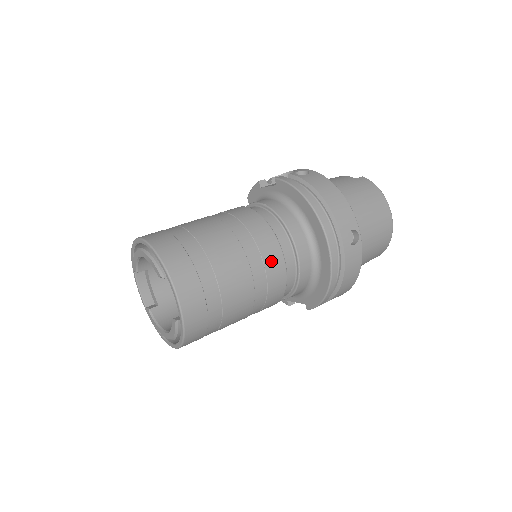
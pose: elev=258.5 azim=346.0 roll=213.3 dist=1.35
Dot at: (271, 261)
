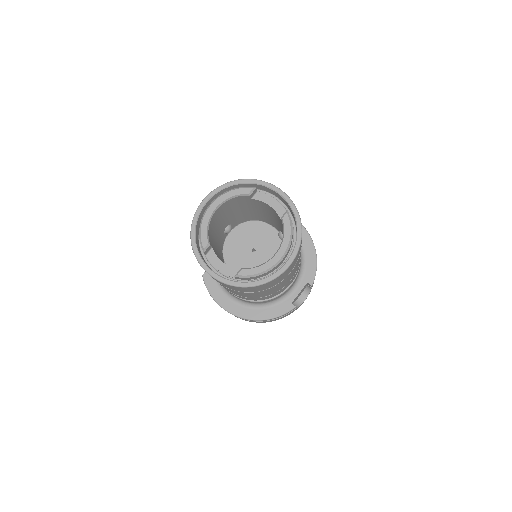
Dot at: occluded
